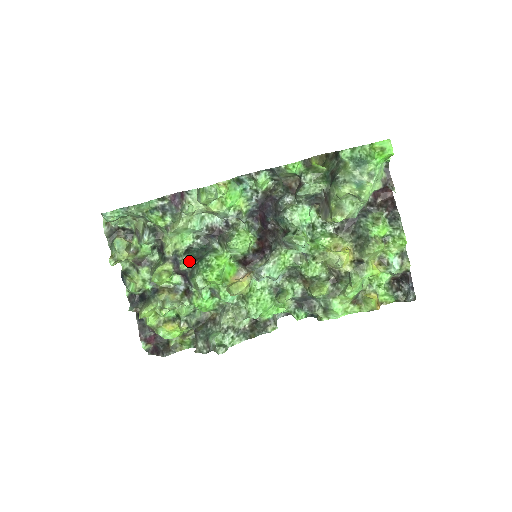
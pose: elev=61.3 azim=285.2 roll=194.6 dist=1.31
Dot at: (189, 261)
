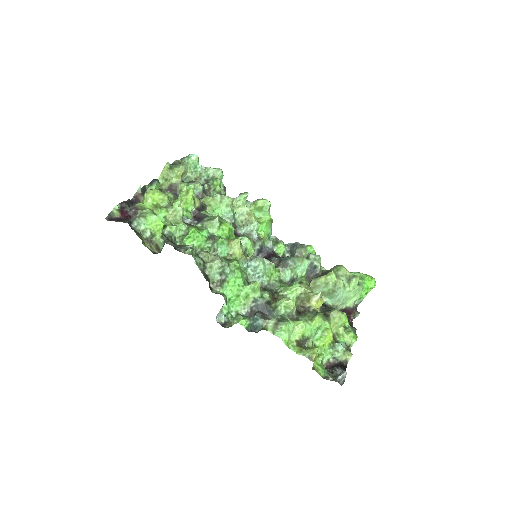
Dot at: (212, 215)
